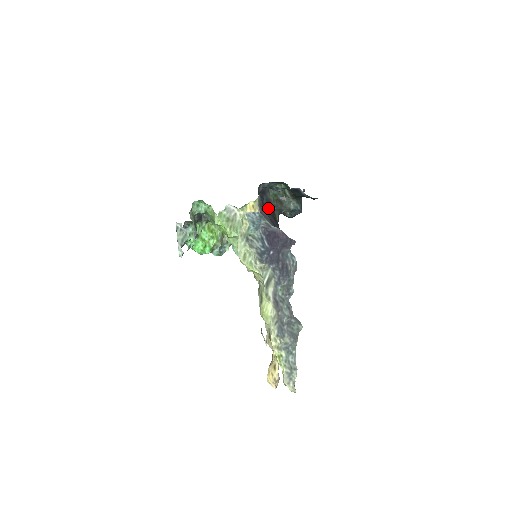
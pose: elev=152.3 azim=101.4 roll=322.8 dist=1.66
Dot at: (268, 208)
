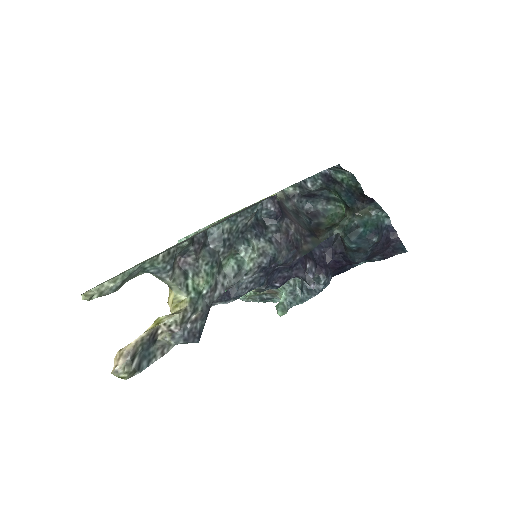
Dot at: (313, 228)
